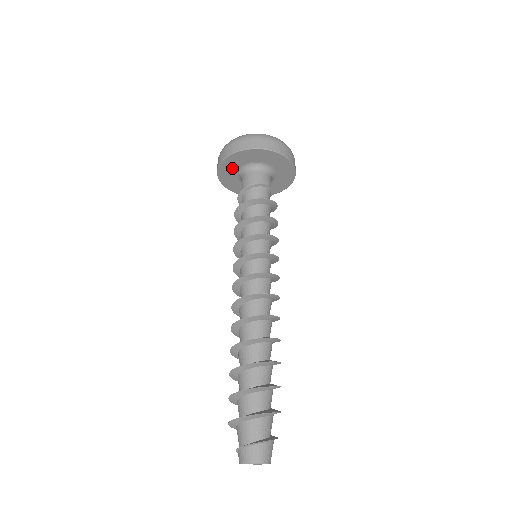
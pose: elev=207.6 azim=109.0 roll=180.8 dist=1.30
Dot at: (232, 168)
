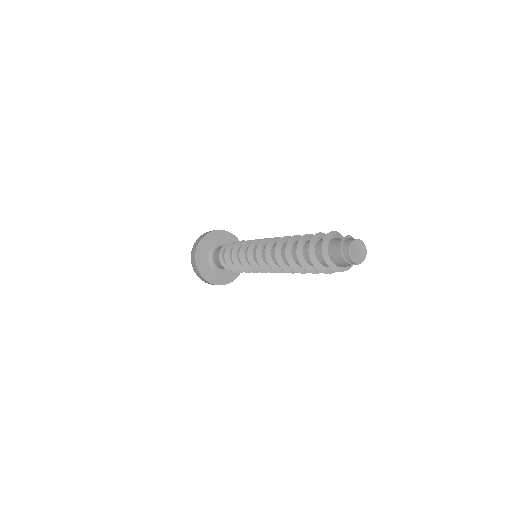
Dot at: (208, 246)
